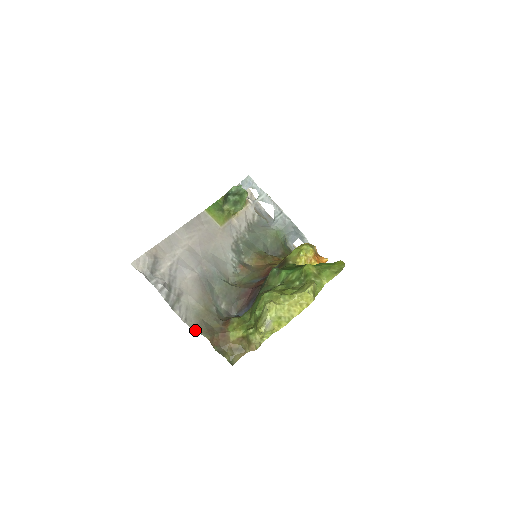
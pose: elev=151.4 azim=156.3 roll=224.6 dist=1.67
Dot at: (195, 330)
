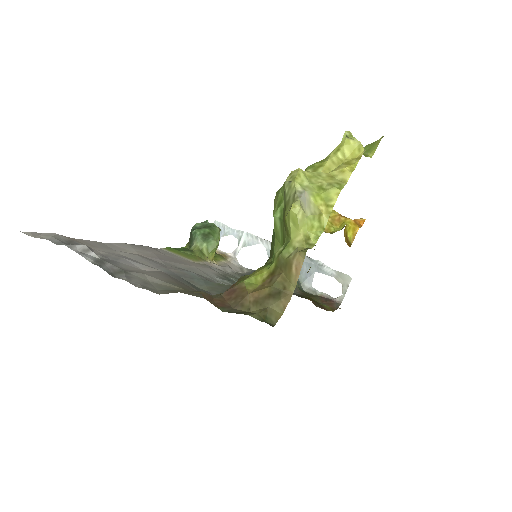
Dot at: occluded
